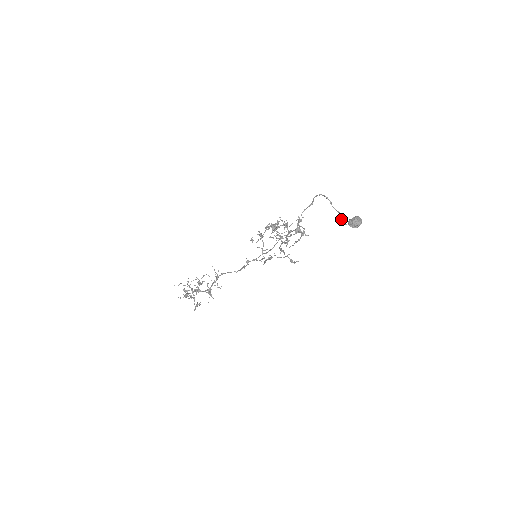
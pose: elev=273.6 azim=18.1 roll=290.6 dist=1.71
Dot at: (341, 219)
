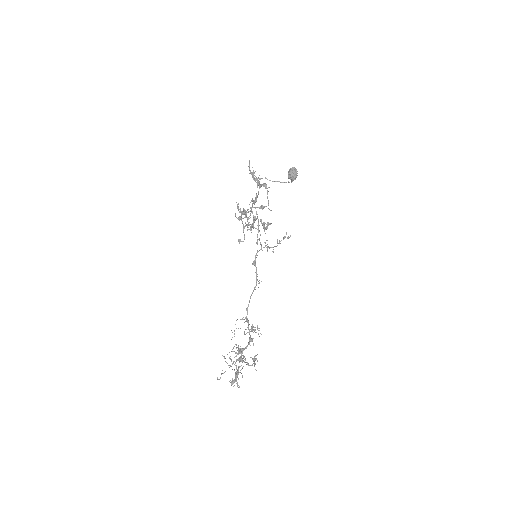
Dot at: occluded
